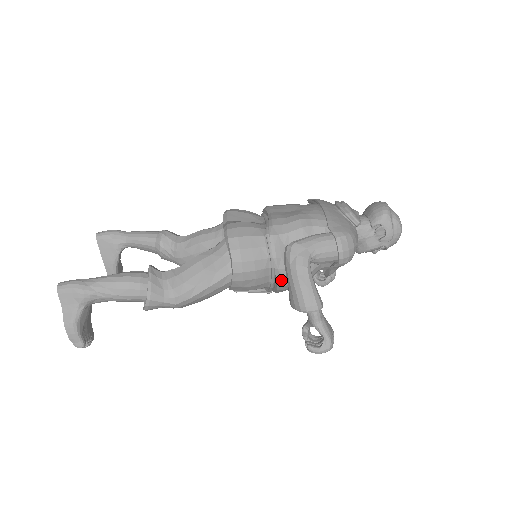
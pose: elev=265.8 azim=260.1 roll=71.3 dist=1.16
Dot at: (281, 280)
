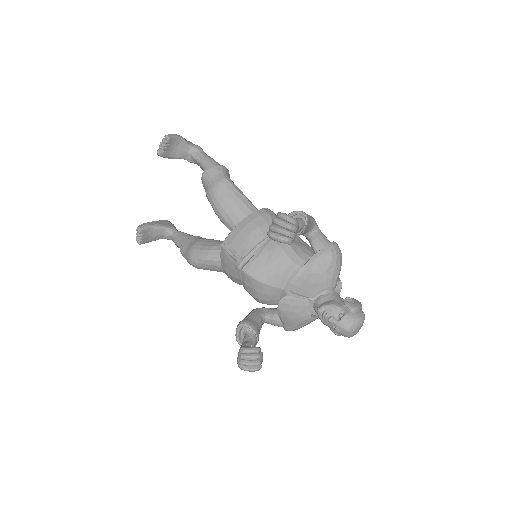
Dot at: occluded
